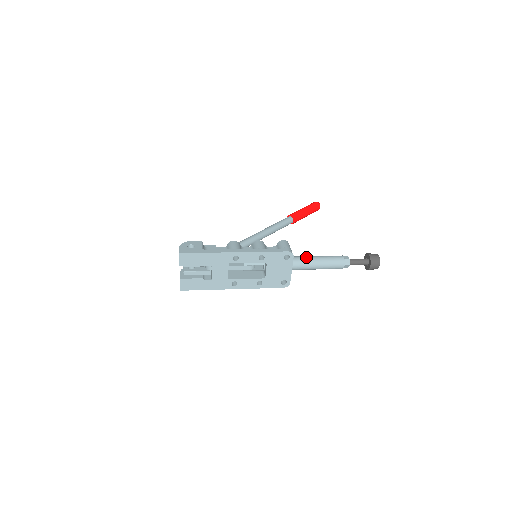
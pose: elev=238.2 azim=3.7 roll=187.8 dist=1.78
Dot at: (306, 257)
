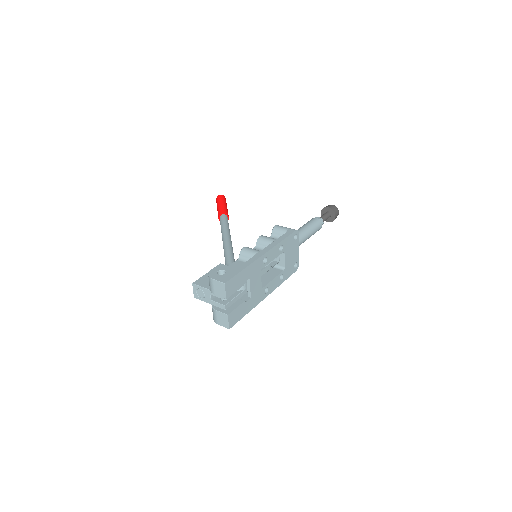
Dot at: occluded
